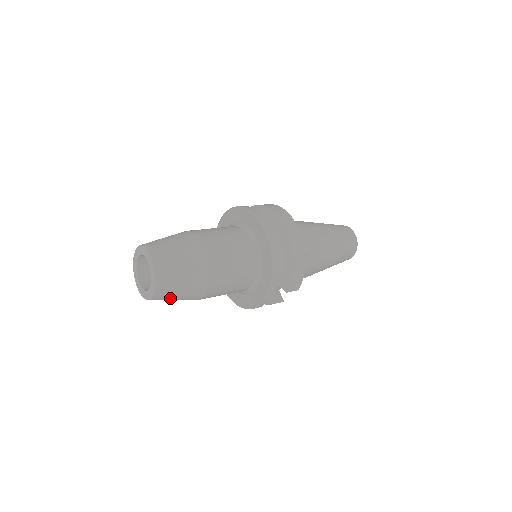
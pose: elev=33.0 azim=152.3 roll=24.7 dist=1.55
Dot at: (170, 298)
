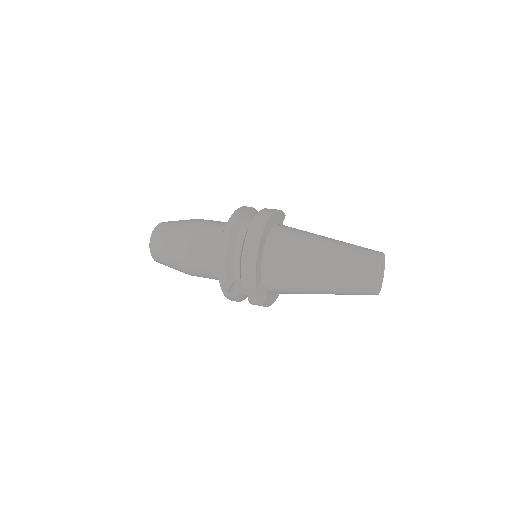
Dot at: (165, 263)
